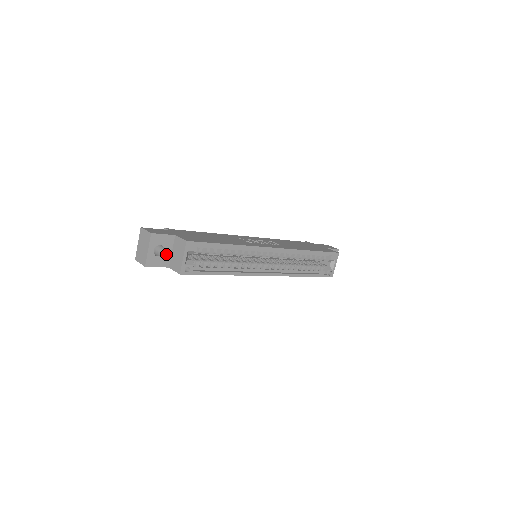
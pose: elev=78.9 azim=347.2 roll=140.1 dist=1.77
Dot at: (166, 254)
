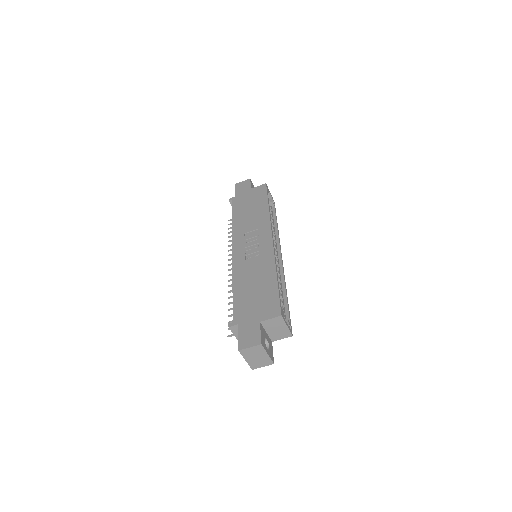
Dot at: (267, 339)
